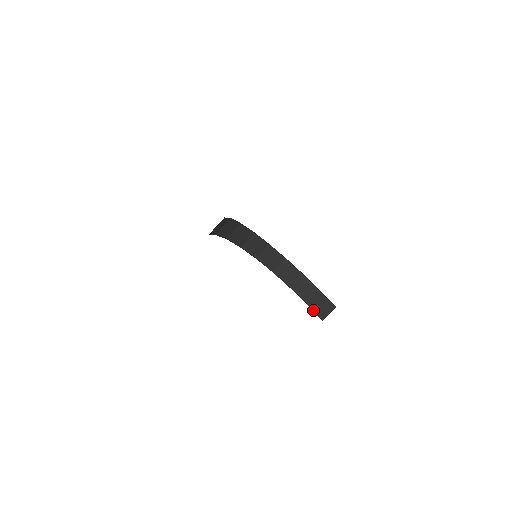
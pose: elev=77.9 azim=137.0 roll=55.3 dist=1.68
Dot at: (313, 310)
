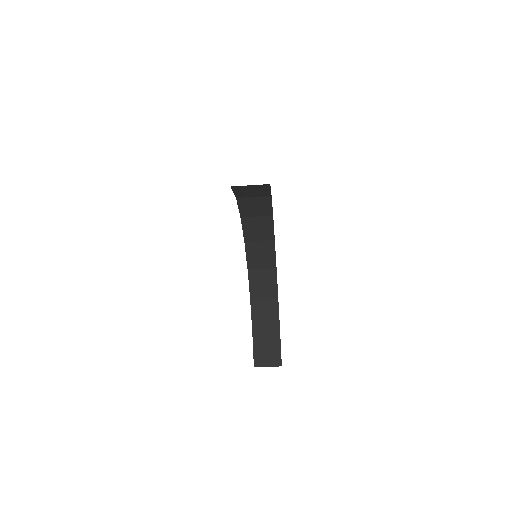
Dot at: (254, 347)
